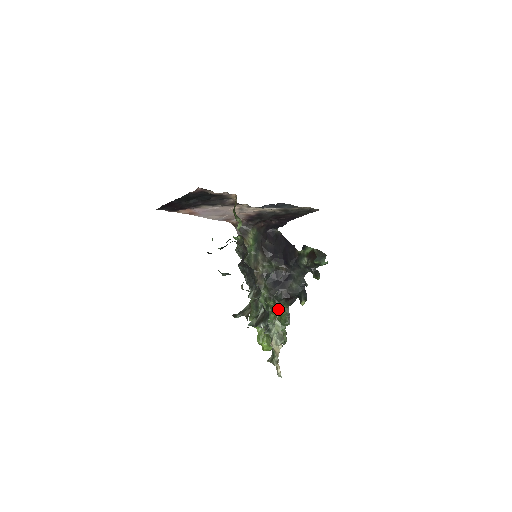
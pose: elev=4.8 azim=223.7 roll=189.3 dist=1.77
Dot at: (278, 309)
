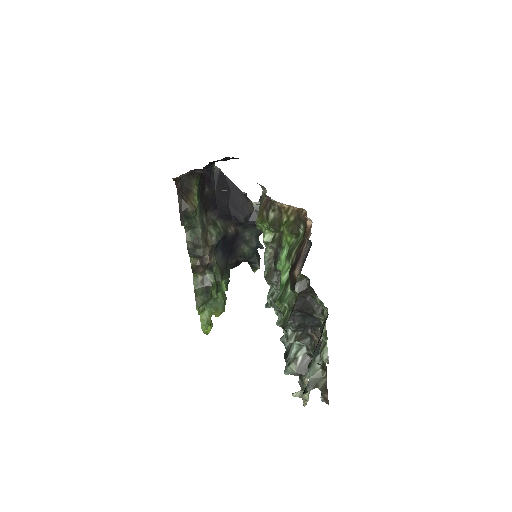
Dot at: occluded
